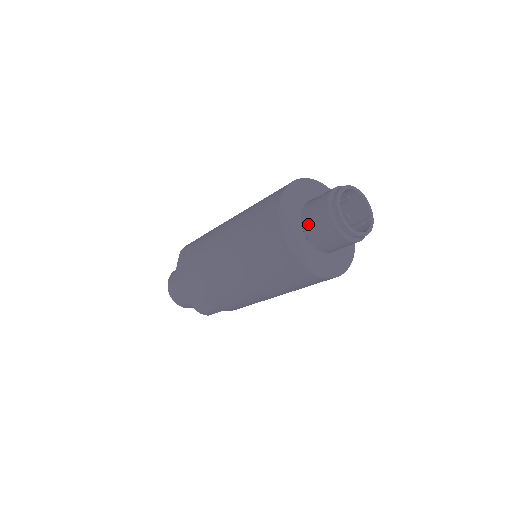
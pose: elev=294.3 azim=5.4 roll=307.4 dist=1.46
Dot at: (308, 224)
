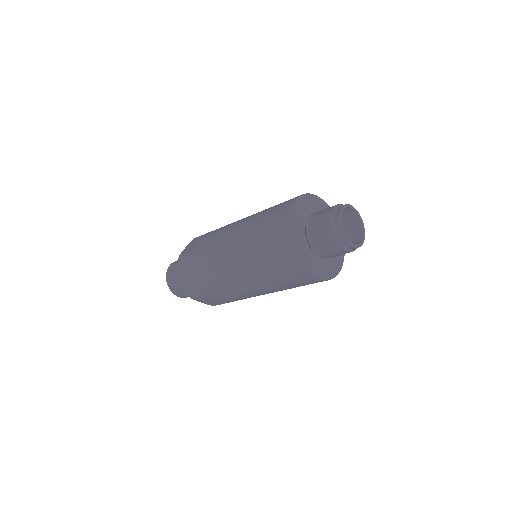
Dot at: (317, 247)
